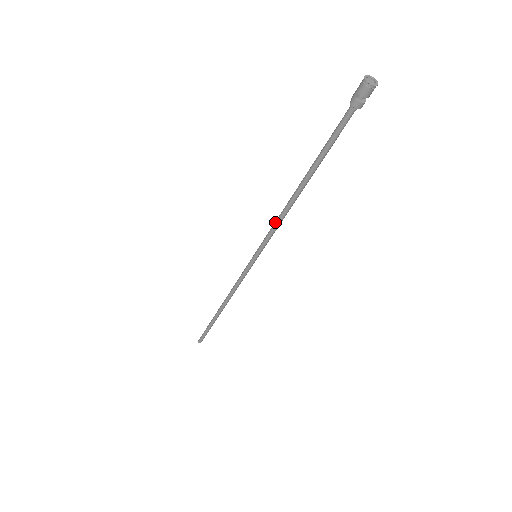
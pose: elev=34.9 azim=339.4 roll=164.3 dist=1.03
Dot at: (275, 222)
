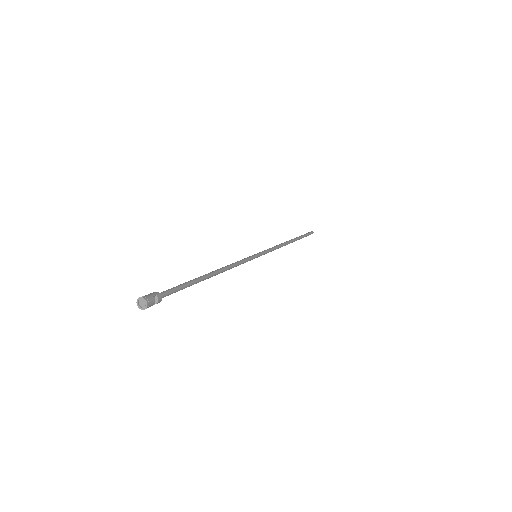
Dot at: occluded
